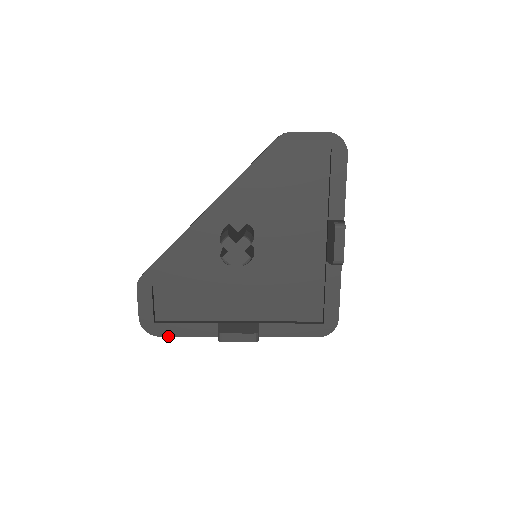
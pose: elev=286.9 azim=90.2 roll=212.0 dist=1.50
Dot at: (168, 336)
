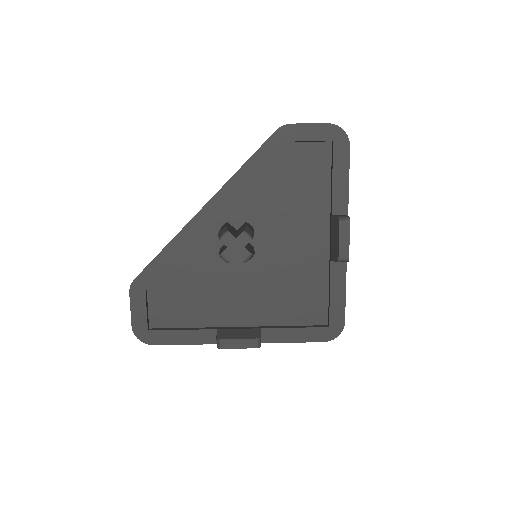
Dot at: (163, 344)
